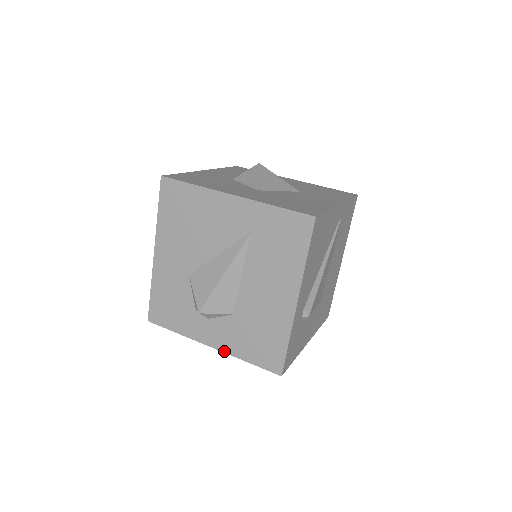
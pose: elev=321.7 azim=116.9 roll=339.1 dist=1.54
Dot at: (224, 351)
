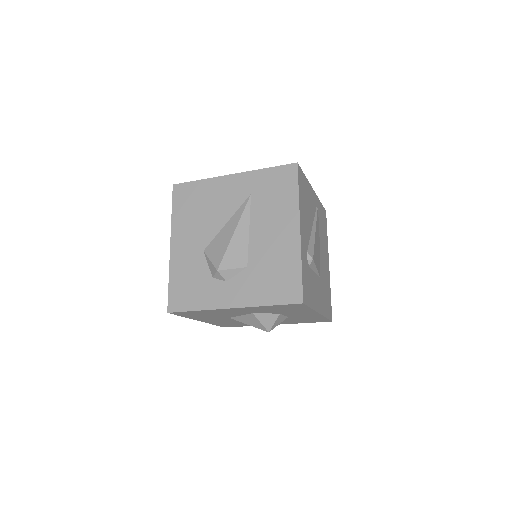
Dot at: (245, 306)
